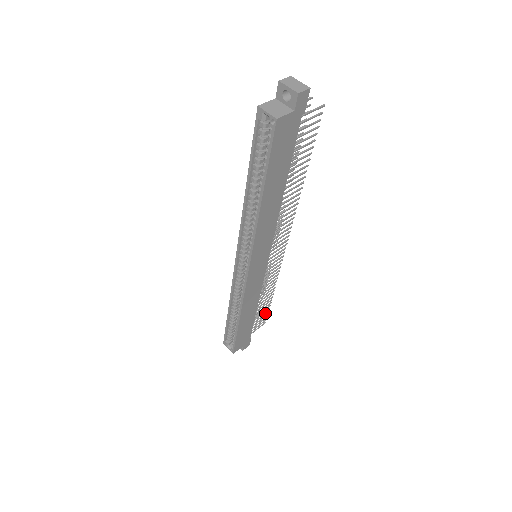
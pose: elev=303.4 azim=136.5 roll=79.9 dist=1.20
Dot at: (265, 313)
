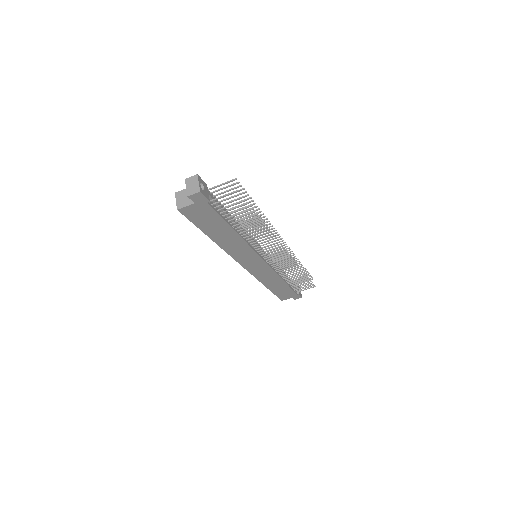
Dot at: (307, 282)
